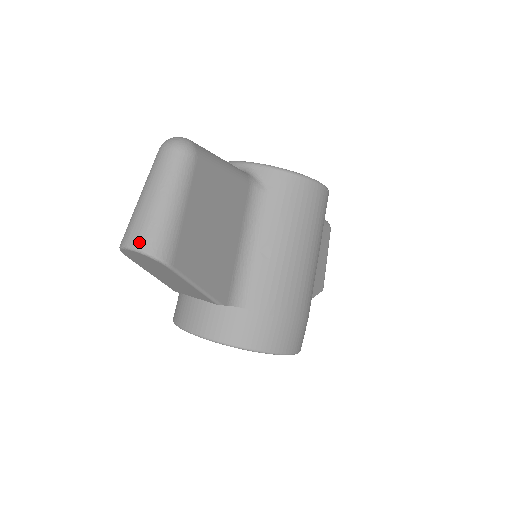
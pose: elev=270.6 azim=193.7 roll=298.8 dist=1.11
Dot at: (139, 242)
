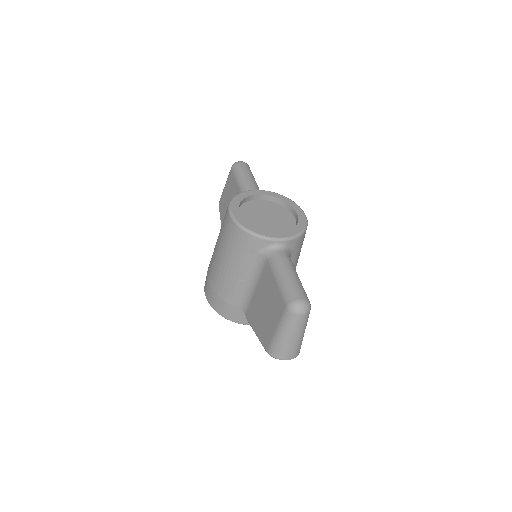
Dot at: (293, 356)
